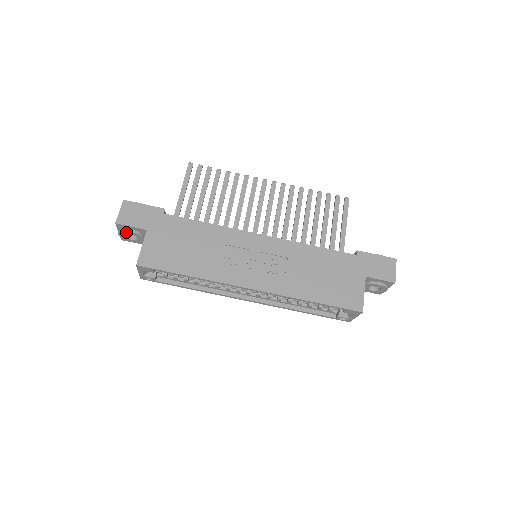
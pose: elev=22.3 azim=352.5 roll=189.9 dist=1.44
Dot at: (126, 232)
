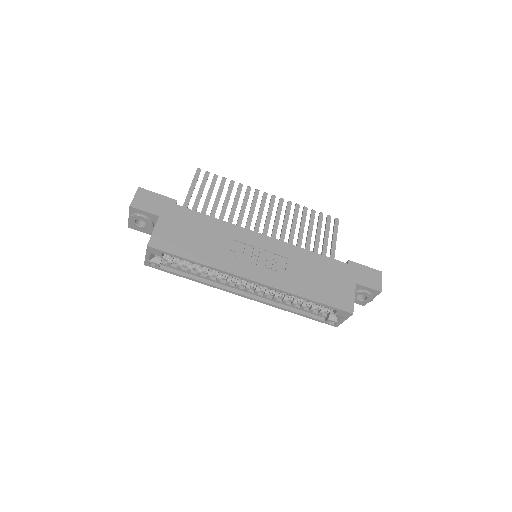
Dot at: (138, 217)
